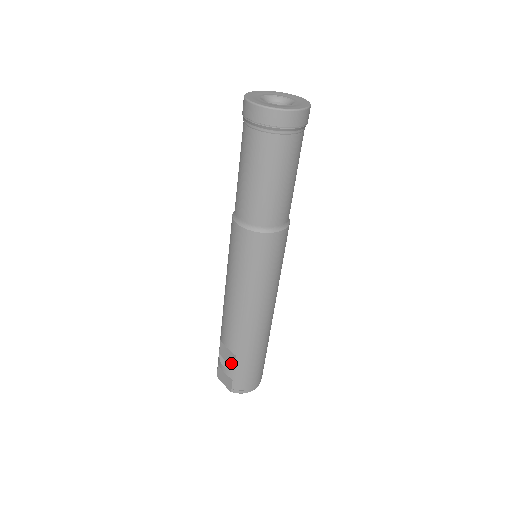
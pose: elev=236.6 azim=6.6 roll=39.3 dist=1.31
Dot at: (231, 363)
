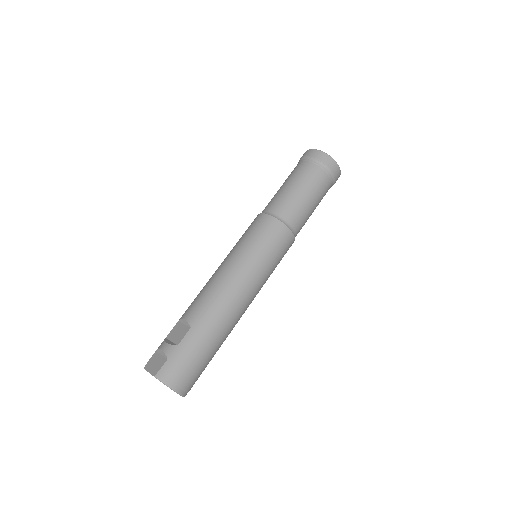
Dot at: (178, 339)
